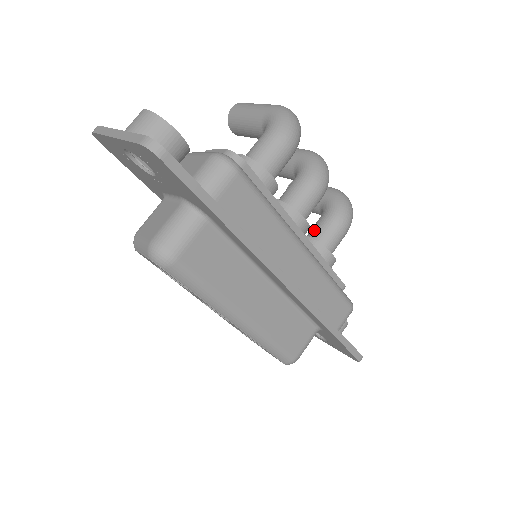
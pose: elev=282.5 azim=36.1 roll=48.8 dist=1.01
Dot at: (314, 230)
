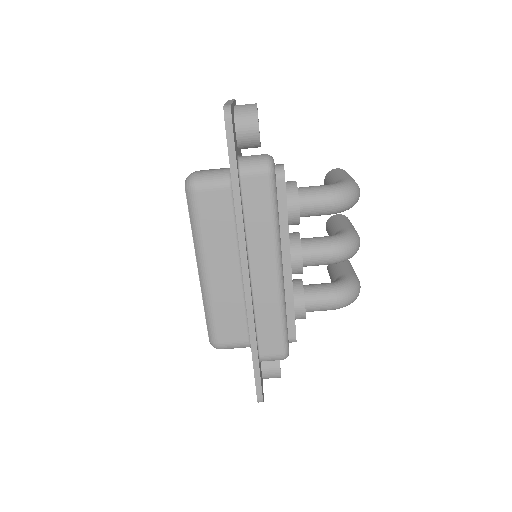
Dot at: (312, 284)
